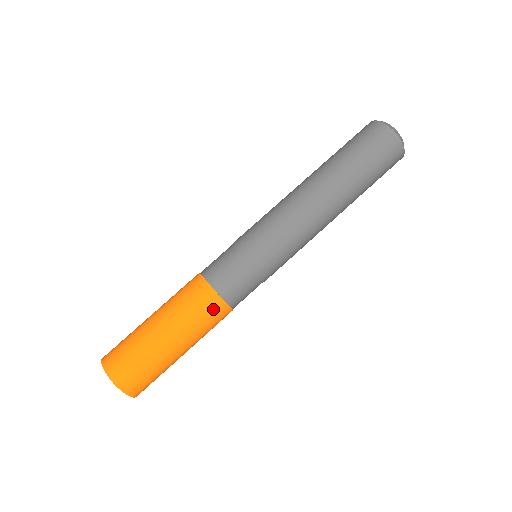
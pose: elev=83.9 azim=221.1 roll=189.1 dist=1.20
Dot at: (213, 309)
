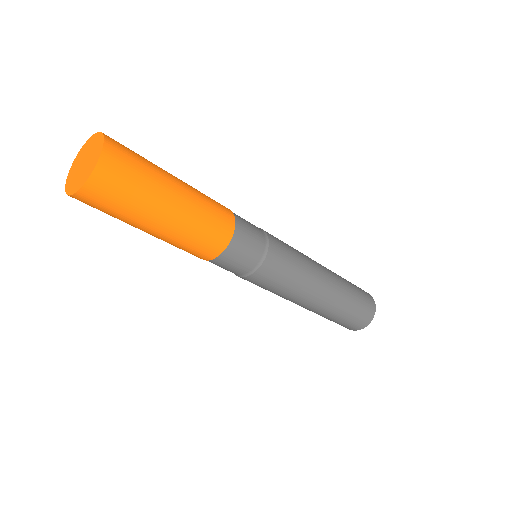
Dot at: (224, 216)
